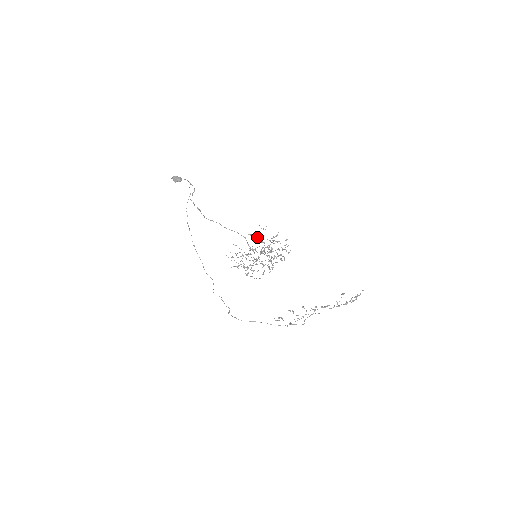
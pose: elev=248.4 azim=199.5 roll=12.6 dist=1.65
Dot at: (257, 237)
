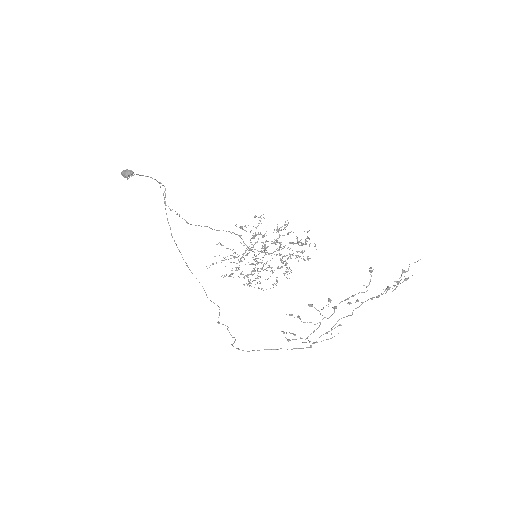
Dot at: occluded
